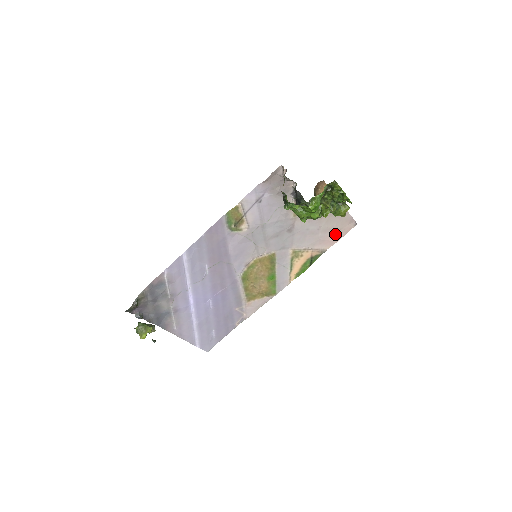
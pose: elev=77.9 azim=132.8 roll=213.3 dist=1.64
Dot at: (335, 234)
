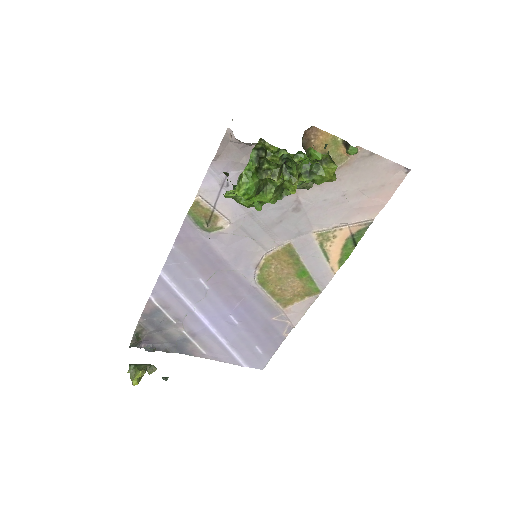
Dot at: (377, 194)
